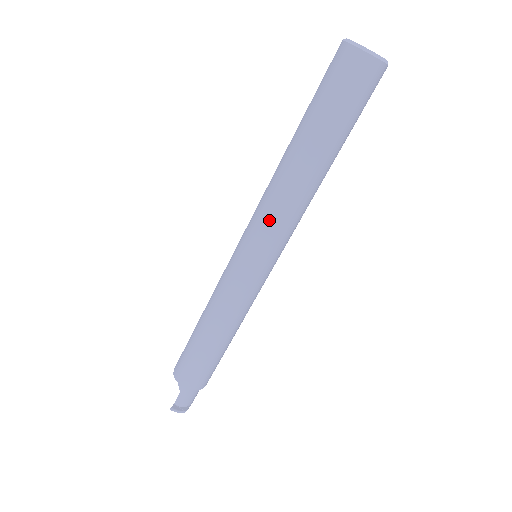
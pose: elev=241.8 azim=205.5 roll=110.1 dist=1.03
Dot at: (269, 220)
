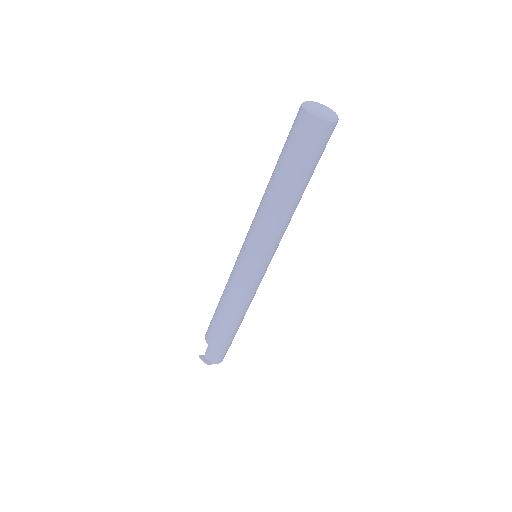
Dot at: (253, 225)
